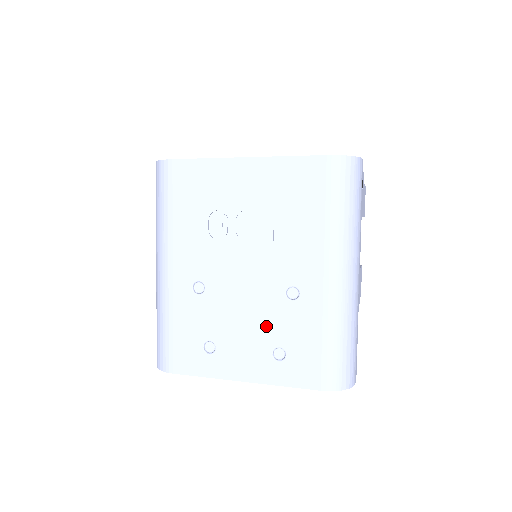
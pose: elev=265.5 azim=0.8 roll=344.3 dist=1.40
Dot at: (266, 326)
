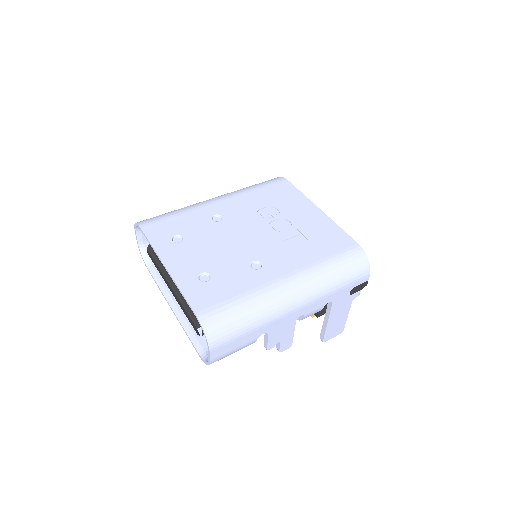
Dot at: (220, 261)
